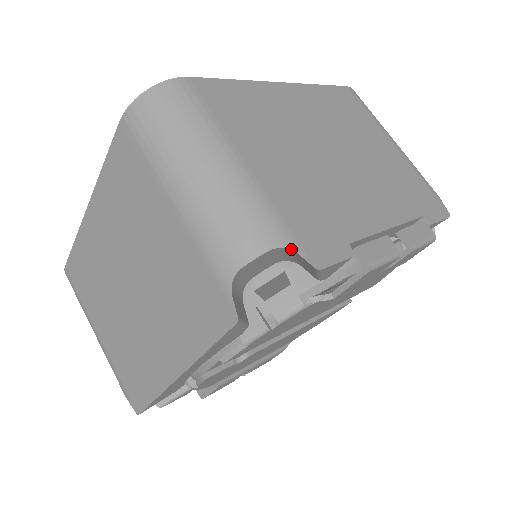
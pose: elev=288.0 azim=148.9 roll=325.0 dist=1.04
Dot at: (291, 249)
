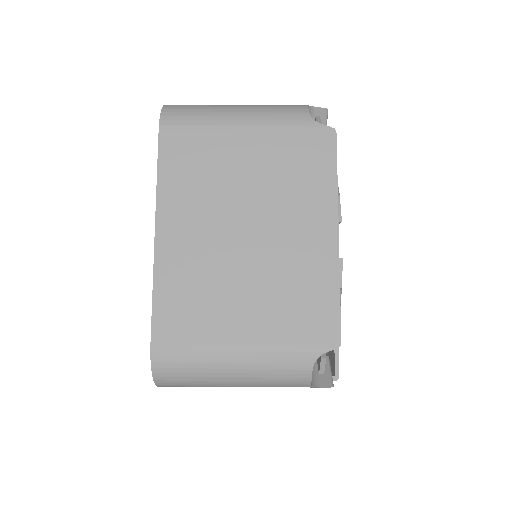
Dot at: (311, 106)
